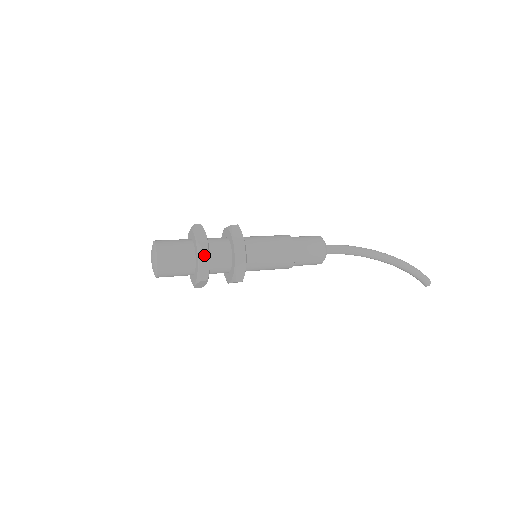
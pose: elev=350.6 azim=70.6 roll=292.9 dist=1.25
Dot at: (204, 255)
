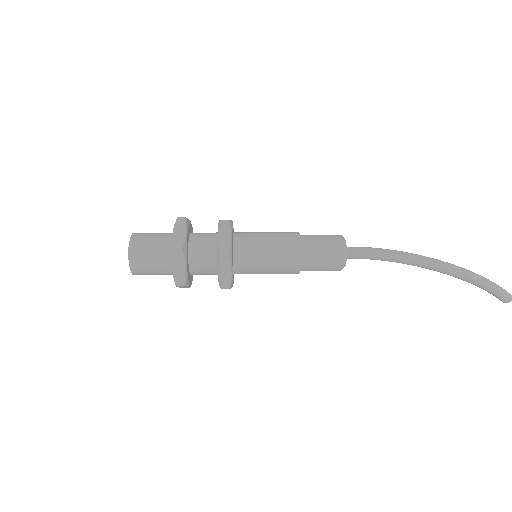
Dot at: (178, 258)
